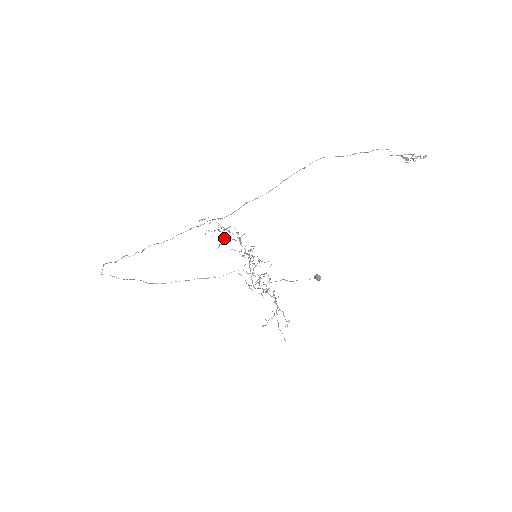
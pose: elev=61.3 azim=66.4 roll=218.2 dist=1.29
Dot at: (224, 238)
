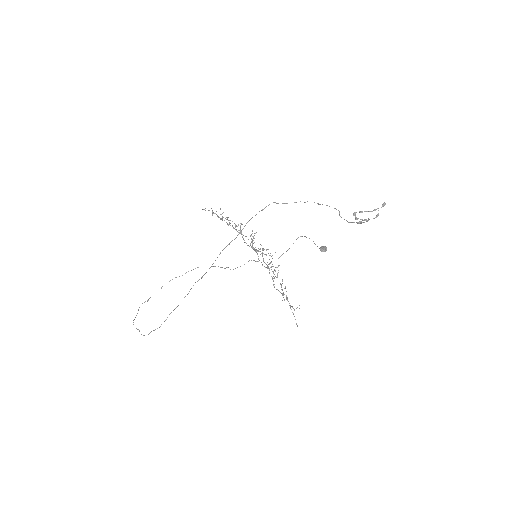
Dot at: occluded
